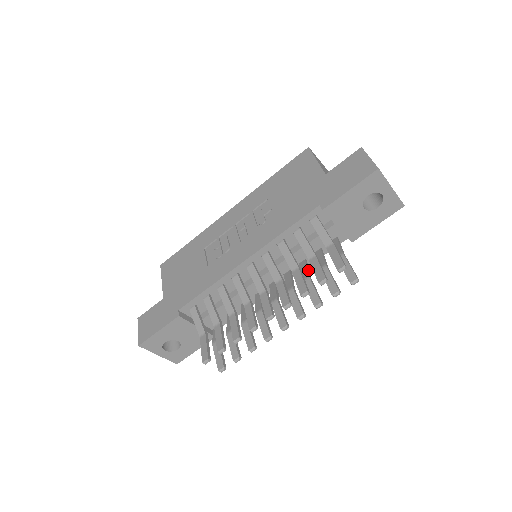
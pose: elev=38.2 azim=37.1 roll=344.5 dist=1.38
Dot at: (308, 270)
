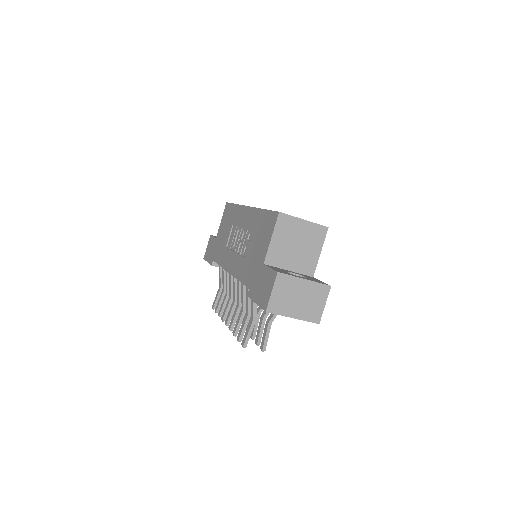
Dot at: occluded
